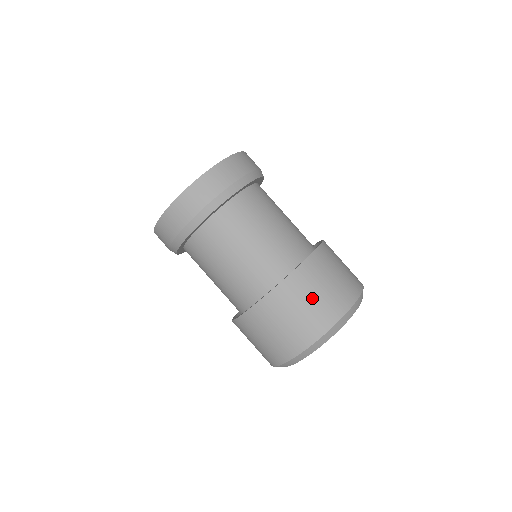
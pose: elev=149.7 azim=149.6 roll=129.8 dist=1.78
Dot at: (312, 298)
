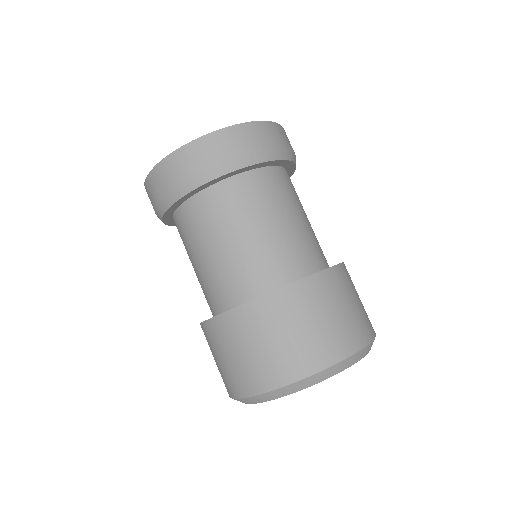
Dot at: (255, 346)
